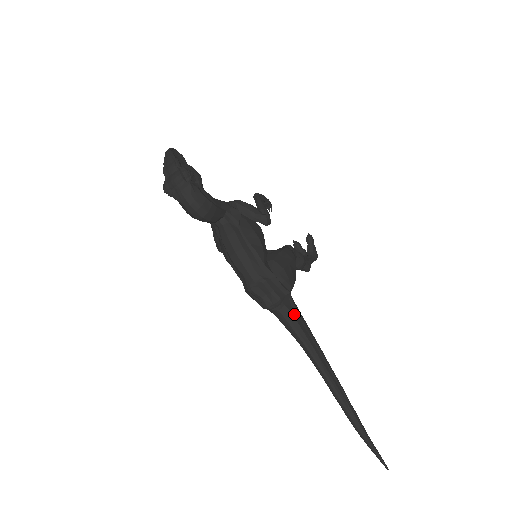
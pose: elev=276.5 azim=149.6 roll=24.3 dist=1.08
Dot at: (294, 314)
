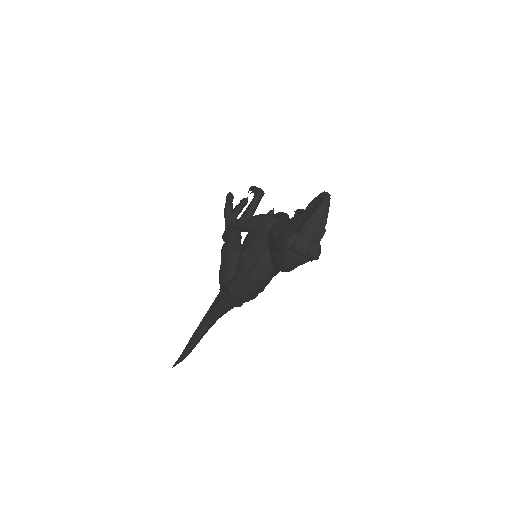
Dot at: occluded
